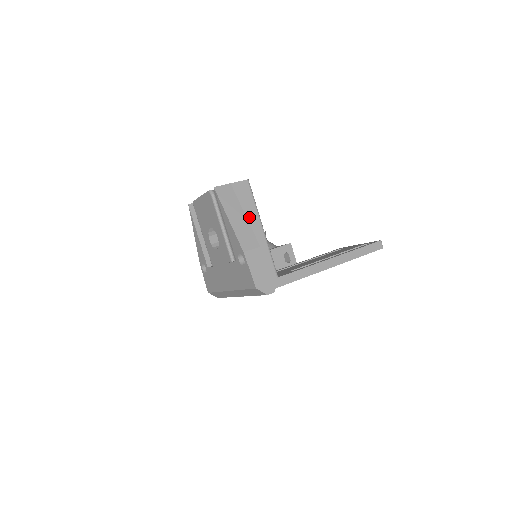
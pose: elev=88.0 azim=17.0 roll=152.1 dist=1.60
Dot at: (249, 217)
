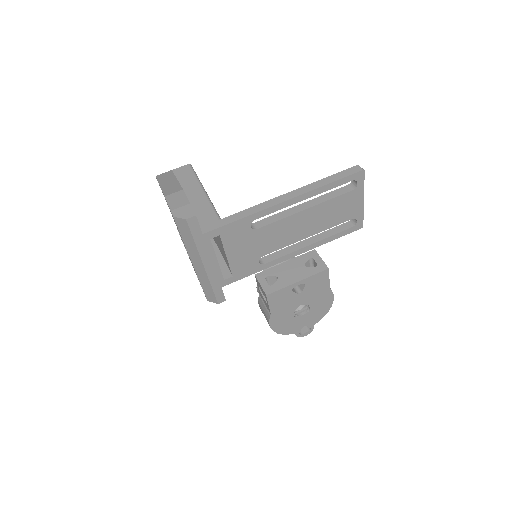
Dot at: (189, 186)
